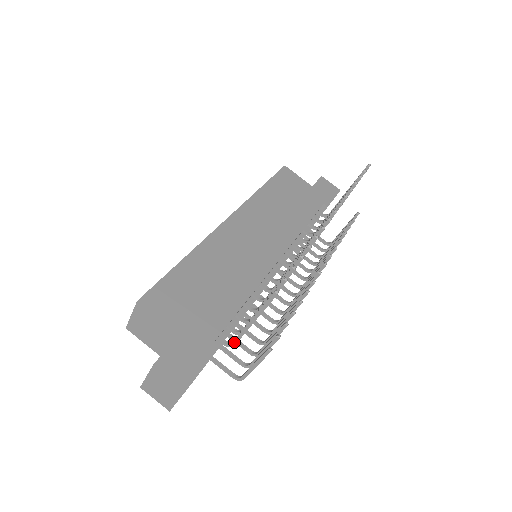
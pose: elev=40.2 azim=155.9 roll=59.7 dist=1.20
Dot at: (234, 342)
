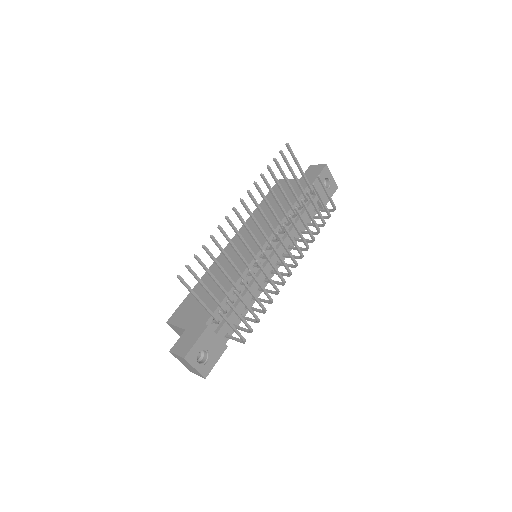
Dot at: (214, 319)
